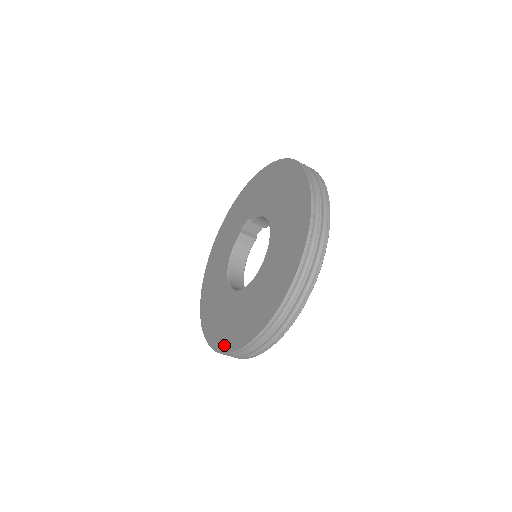
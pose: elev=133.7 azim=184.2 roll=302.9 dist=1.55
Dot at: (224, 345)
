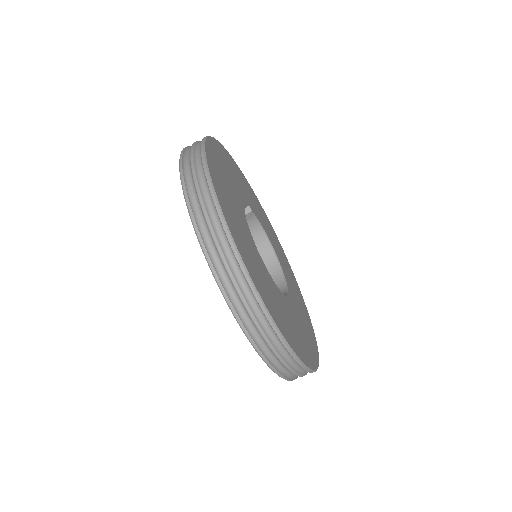
Dot at: occluded
